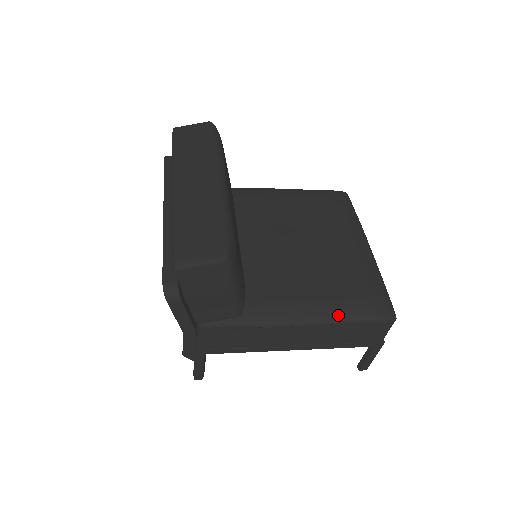
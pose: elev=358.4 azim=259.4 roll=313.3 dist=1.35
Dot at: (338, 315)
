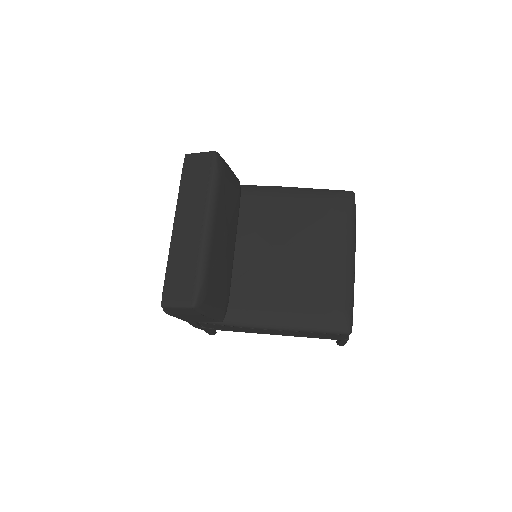
Dot at: (301, 326)
